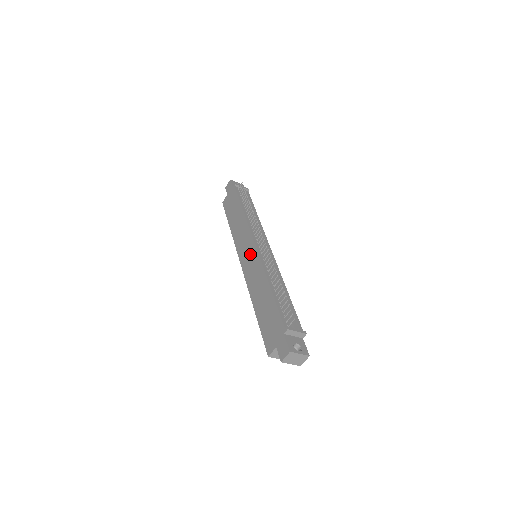
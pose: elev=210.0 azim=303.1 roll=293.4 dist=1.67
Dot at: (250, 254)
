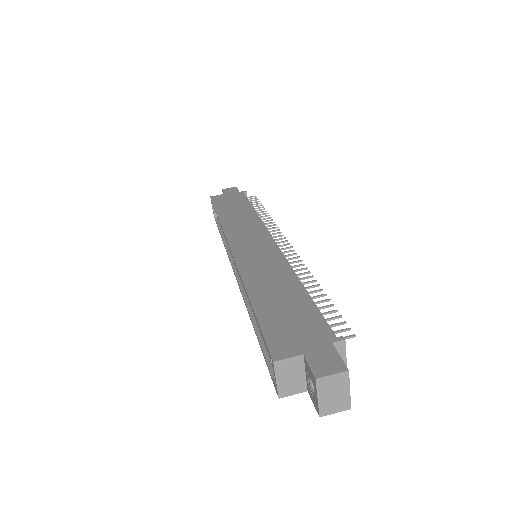
Dot at: (259, 244)
